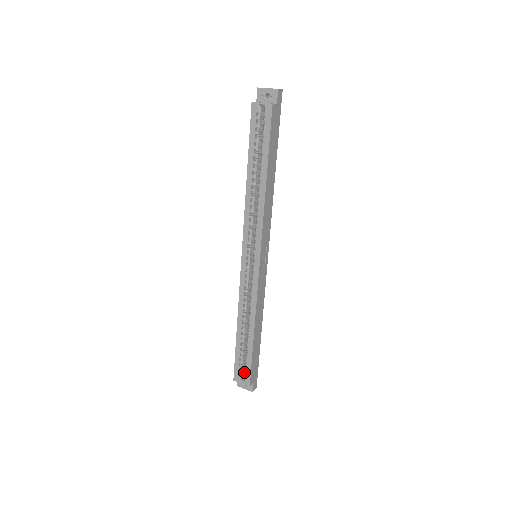
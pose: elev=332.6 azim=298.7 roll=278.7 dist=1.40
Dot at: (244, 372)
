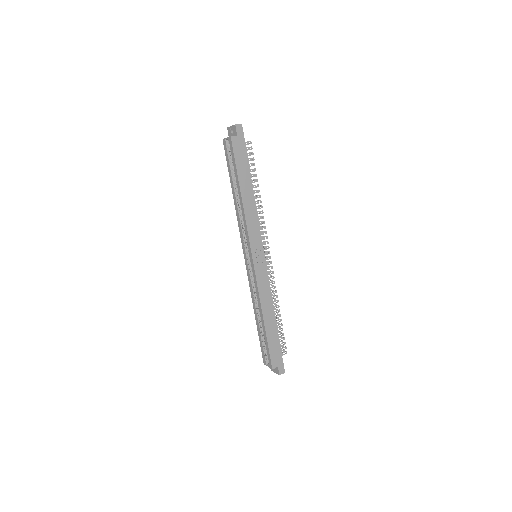
Dot at: (268, 356)
